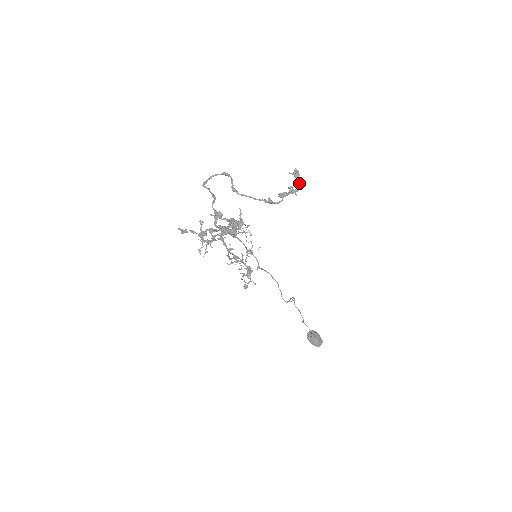
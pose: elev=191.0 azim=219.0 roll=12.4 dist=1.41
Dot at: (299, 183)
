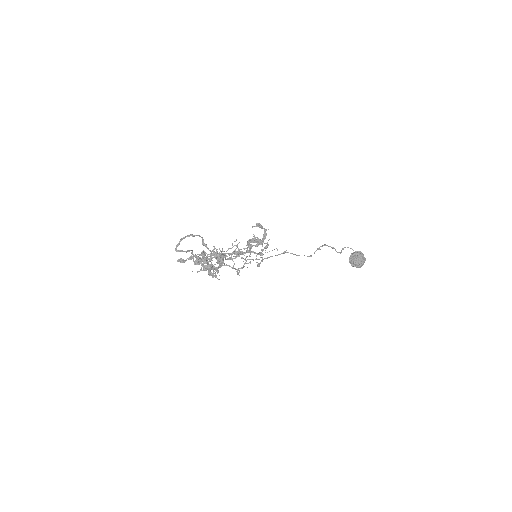
Dot at: (258, 244)
